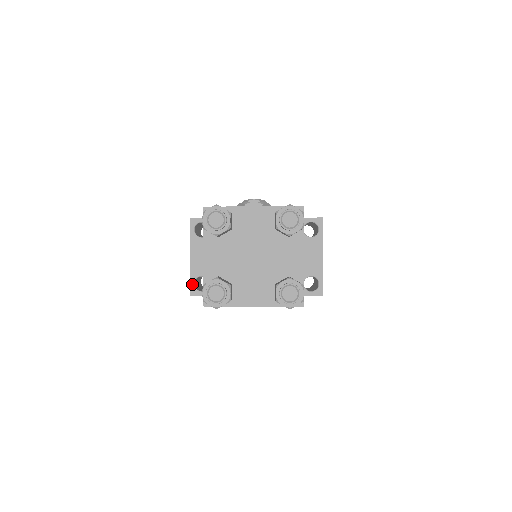
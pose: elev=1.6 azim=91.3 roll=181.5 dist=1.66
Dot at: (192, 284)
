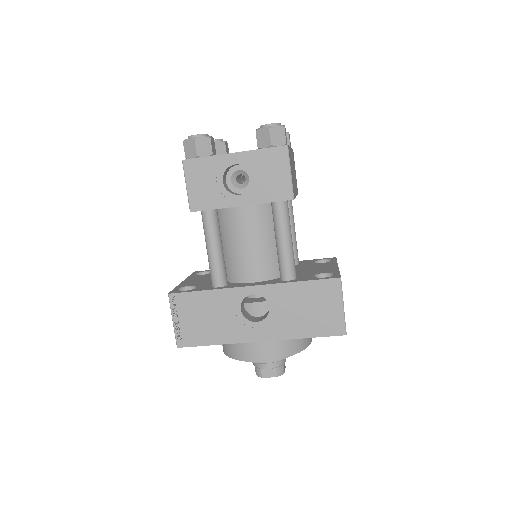
Dot at: (175, 290)
